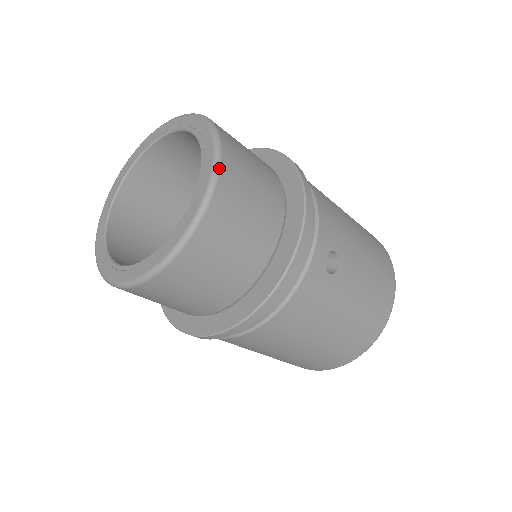
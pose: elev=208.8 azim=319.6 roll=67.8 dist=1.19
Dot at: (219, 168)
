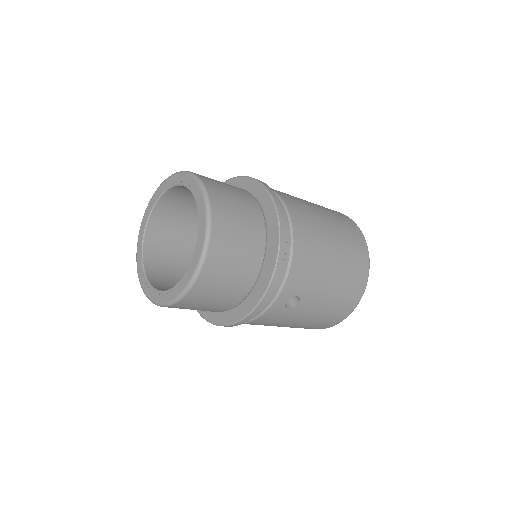
Dot at: (201, 267)
